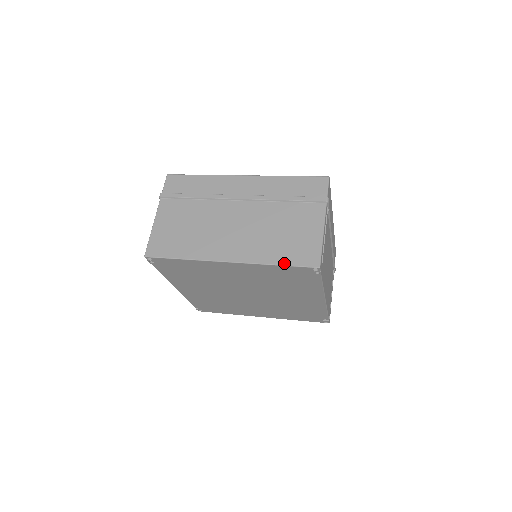
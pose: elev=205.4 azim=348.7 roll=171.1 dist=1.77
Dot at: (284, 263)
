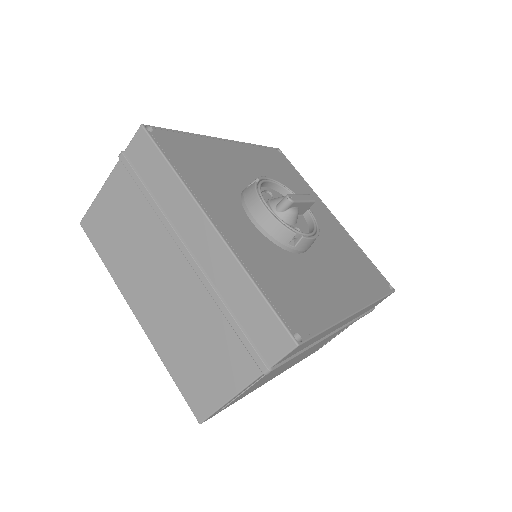
Dot at: (175, 380)
